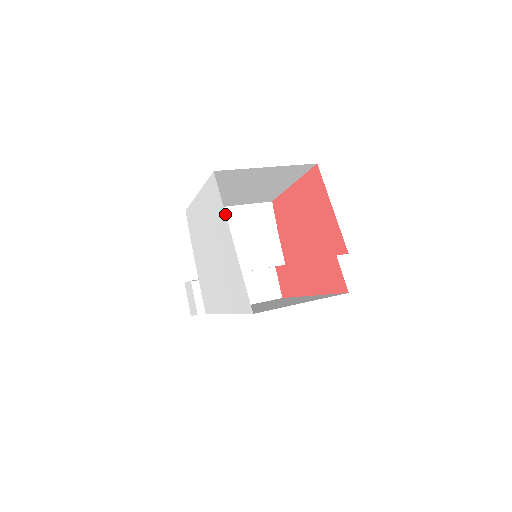
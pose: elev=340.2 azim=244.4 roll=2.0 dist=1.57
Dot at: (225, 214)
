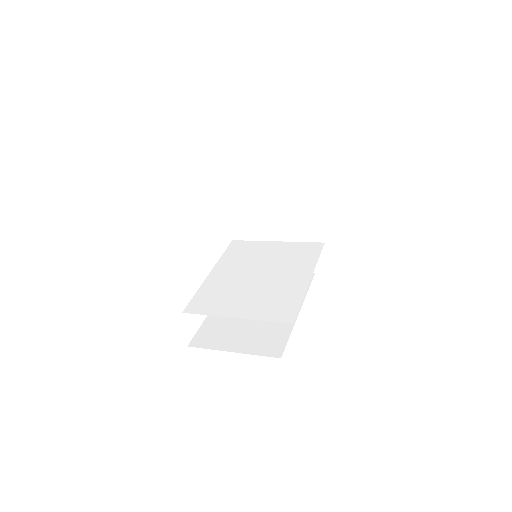
Dot at: occluded
